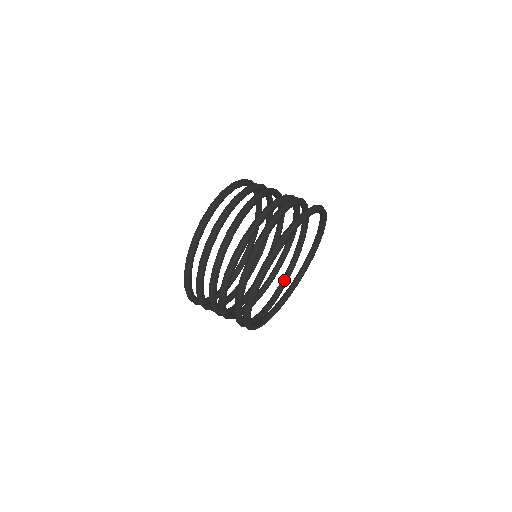
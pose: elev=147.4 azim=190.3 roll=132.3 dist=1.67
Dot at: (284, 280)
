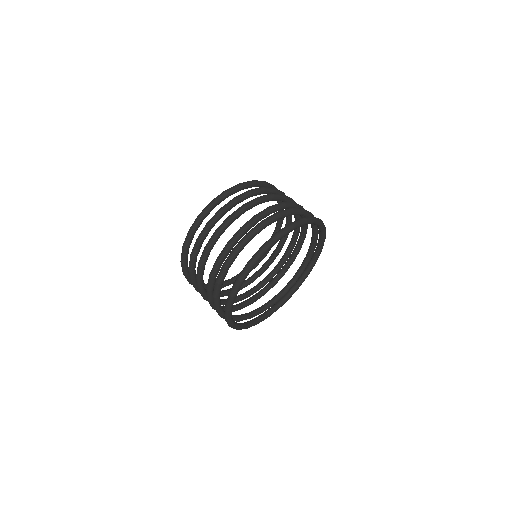
Dot at: (312, 227)
